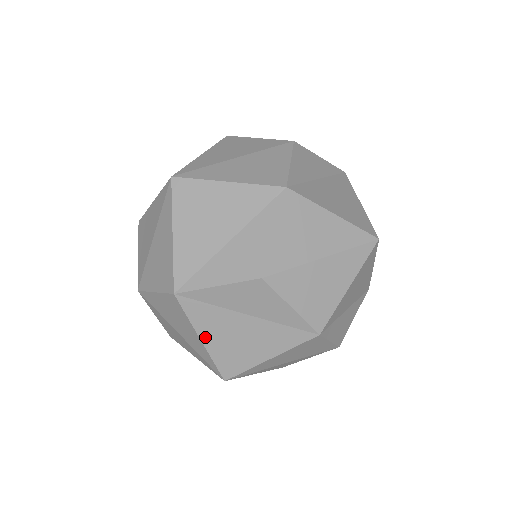
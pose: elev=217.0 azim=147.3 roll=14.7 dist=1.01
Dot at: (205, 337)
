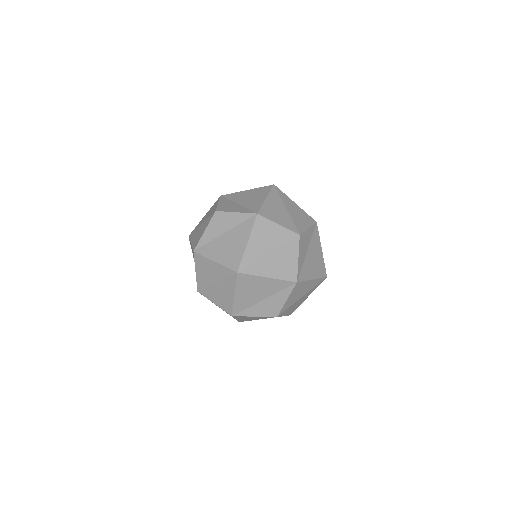
Dot at: (238, 319)
